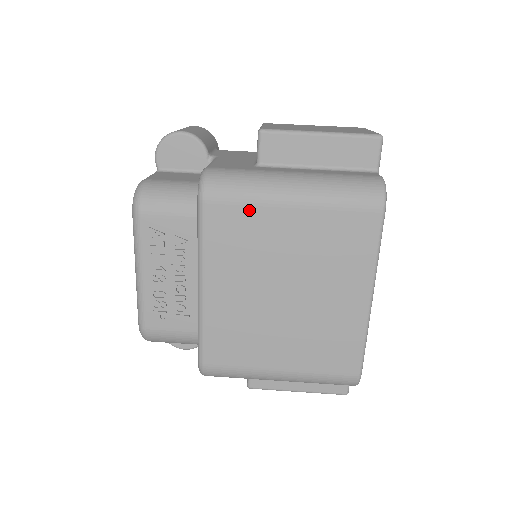
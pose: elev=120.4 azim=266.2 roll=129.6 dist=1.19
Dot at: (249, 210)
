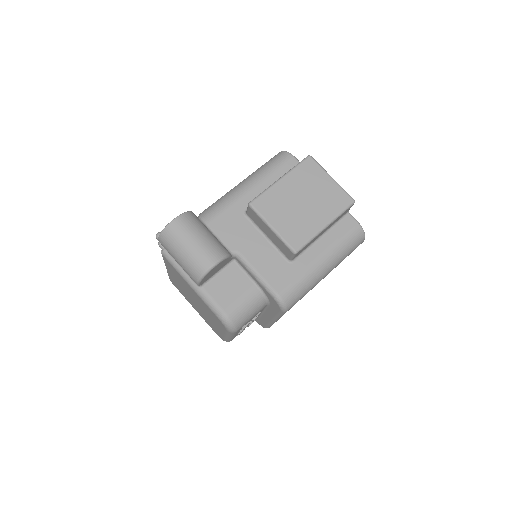
Dot at: occluded
